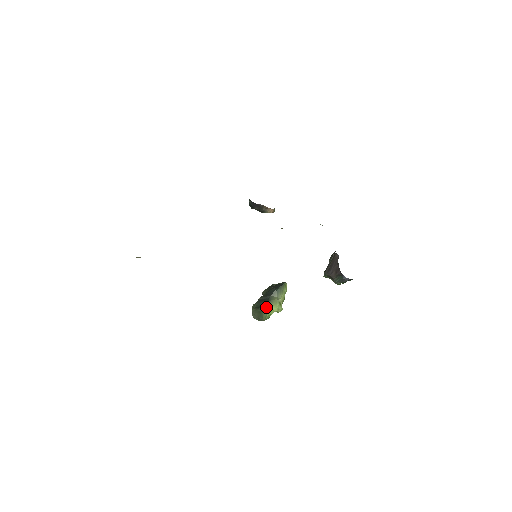
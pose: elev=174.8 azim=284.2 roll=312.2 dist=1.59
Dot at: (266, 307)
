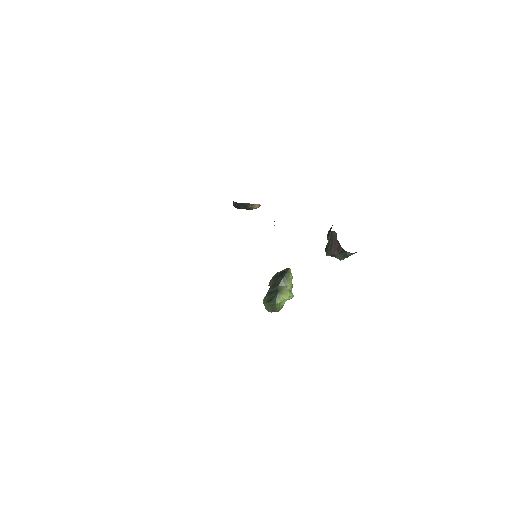
Dot at: (277, 299)
